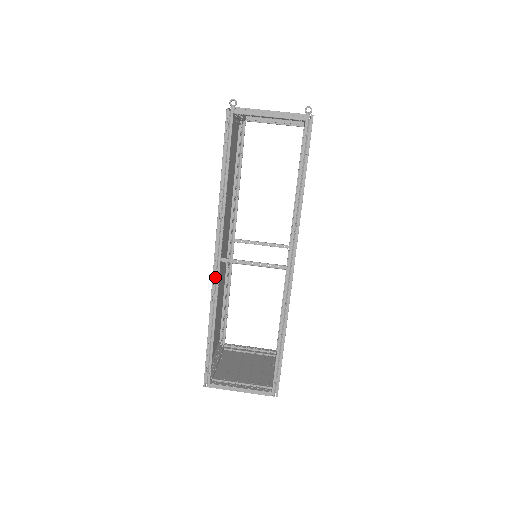
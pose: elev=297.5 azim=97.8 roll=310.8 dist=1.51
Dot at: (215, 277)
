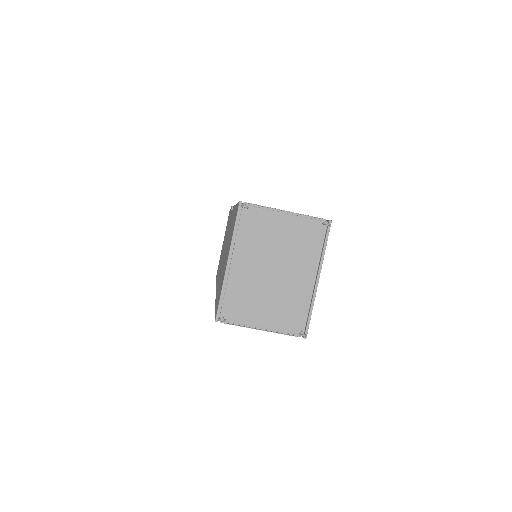
Dot at: occluded
